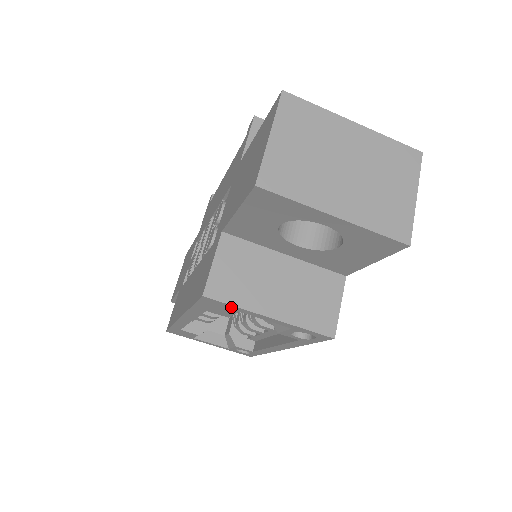
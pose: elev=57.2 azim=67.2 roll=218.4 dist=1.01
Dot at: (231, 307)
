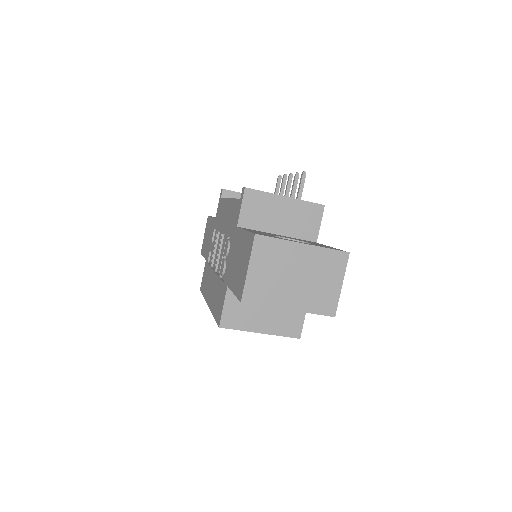
Dot at: (237, 329)
